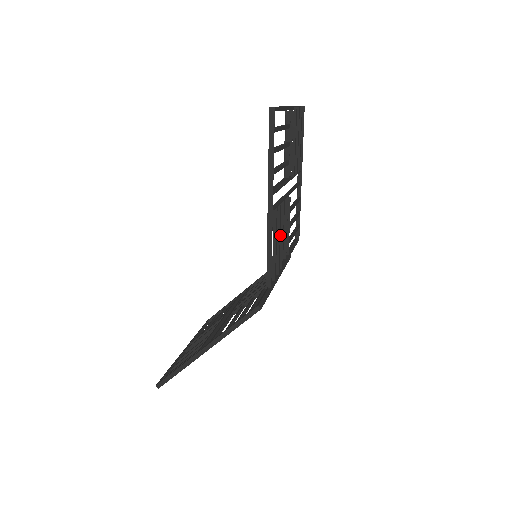
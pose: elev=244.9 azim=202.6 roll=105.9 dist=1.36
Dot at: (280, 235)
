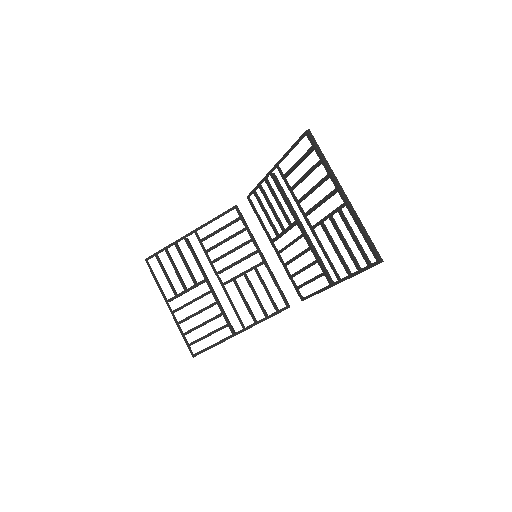
Dot at: (306, 266)
